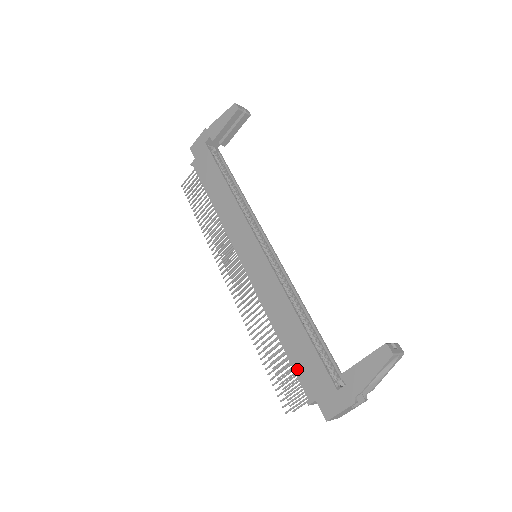
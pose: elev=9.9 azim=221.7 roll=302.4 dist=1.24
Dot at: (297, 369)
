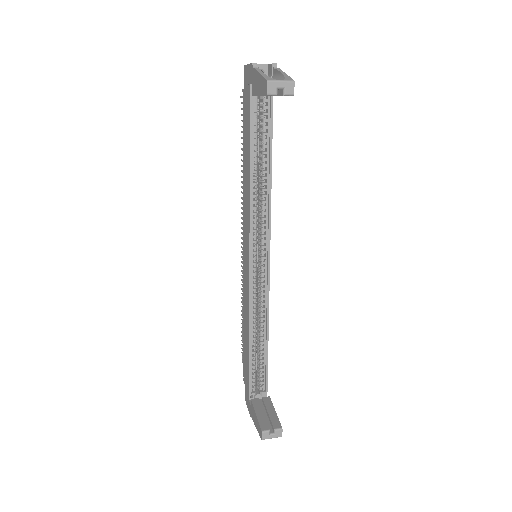
Dot at: (244, 359)
